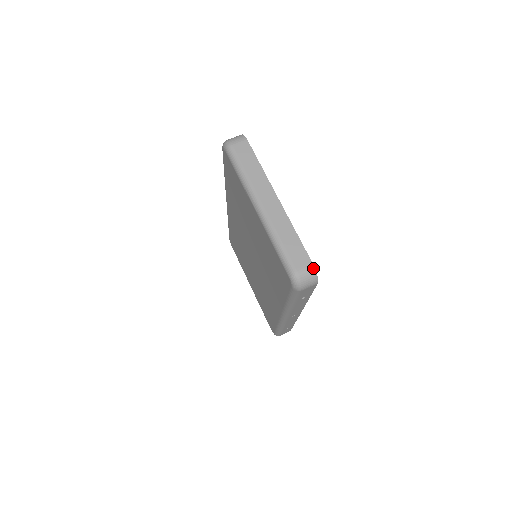
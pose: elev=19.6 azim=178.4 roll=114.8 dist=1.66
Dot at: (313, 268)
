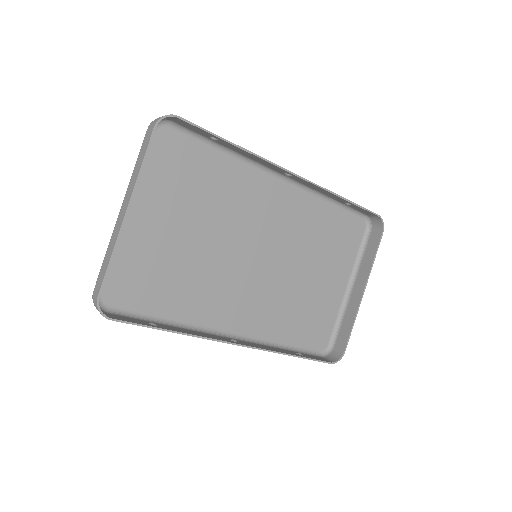
Dot at: (96, 302)
